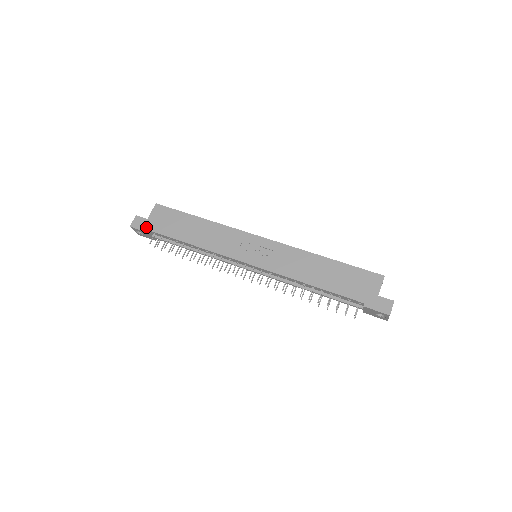
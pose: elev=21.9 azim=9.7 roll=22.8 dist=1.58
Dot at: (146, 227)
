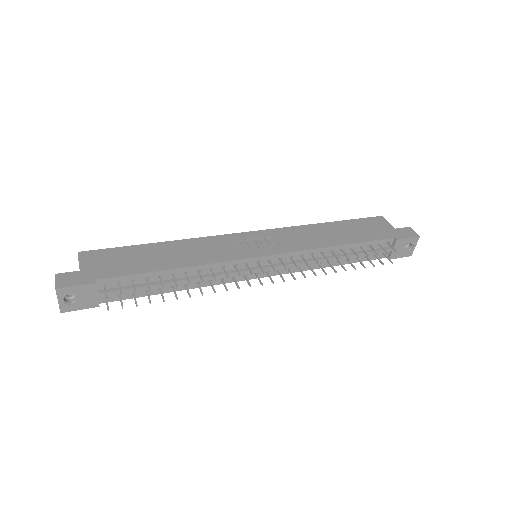
Dot at: (86, 279)
